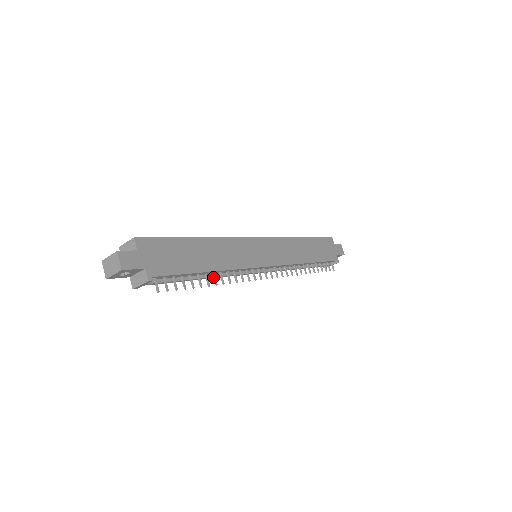
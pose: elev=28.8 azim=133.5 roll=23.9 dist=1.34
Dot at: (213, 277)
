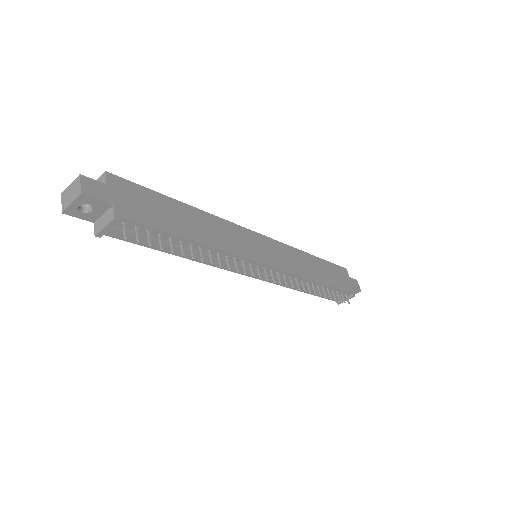
Dot at: (200, 252)
